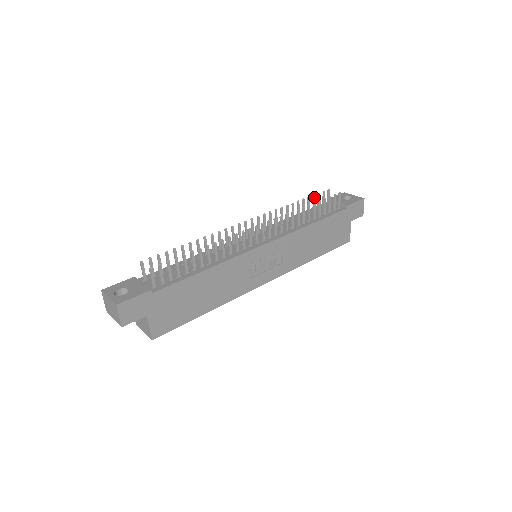
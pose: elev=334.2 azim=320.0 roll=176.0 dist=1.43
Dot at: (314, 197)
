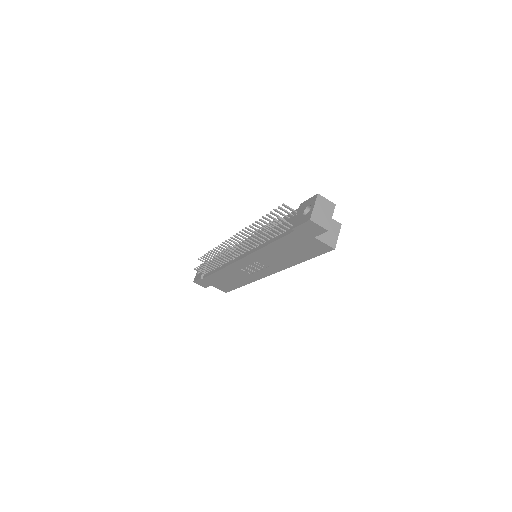
Dot at: (272, 213)
